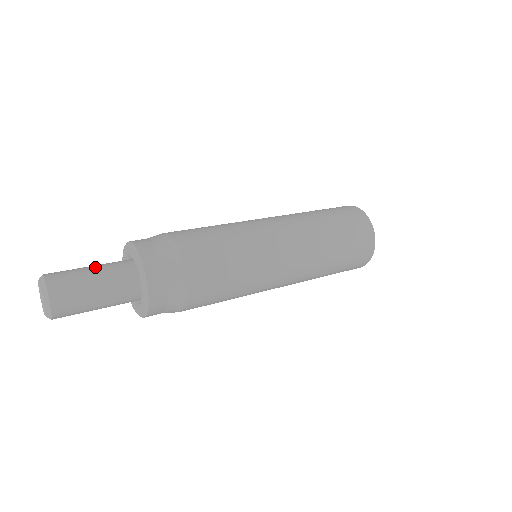
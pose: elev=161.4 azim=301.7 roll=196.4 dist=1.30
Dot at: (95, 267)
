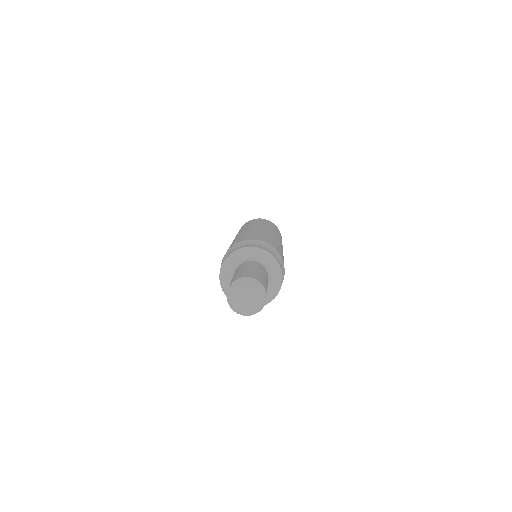
Dot at: (236, 272)
